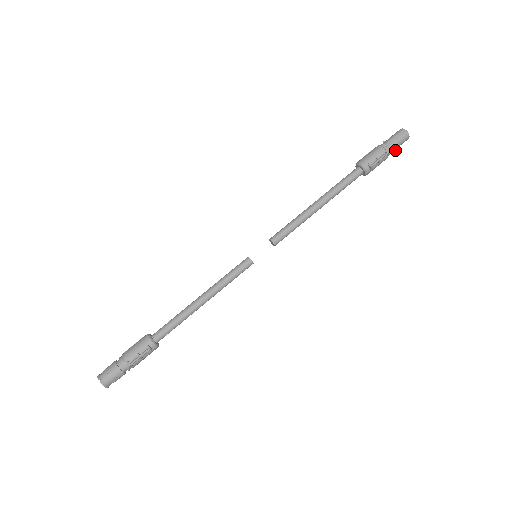
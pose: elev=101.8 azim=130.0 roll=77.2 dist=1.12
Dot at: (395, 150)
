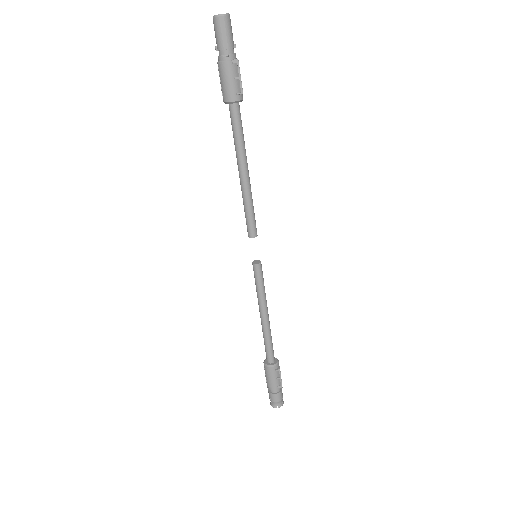
Dot at: (235, 45)
